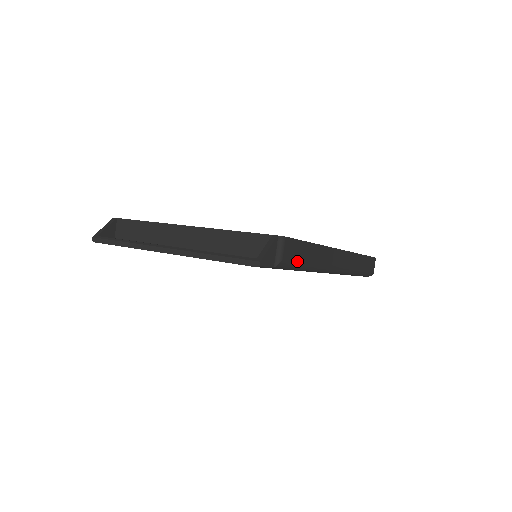
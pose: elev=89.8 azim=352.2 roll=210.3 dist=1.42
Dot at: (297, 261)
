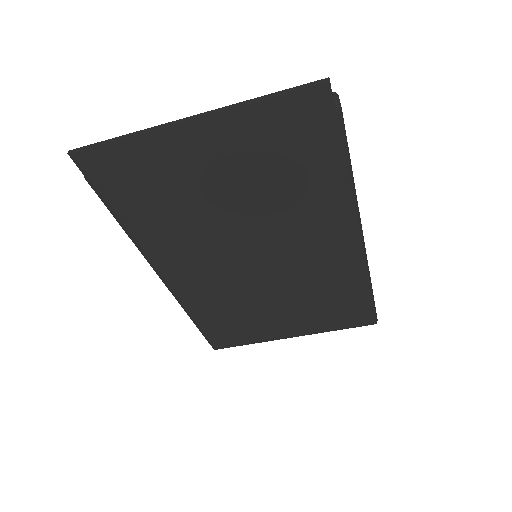
Dot at: (347, 143)
